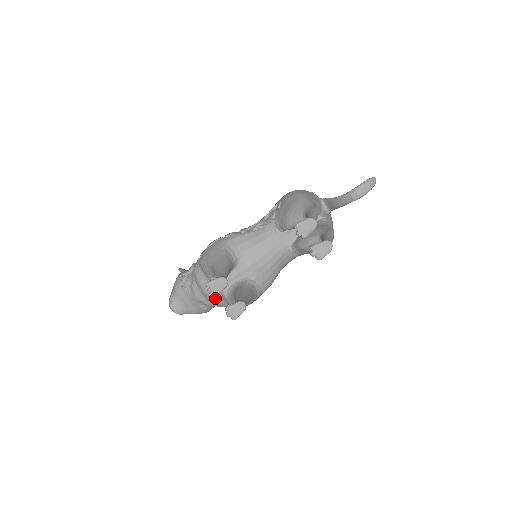
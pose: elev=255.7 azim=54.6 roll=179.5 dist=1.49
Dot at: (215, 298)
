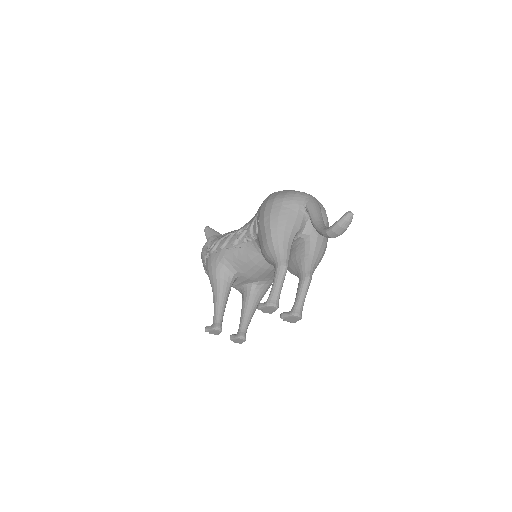
Dot at: occluded
